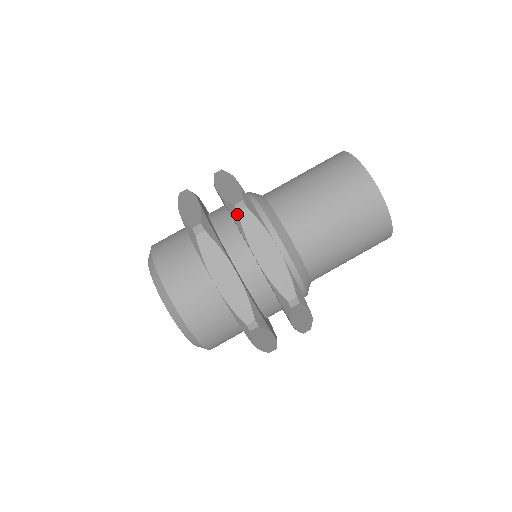
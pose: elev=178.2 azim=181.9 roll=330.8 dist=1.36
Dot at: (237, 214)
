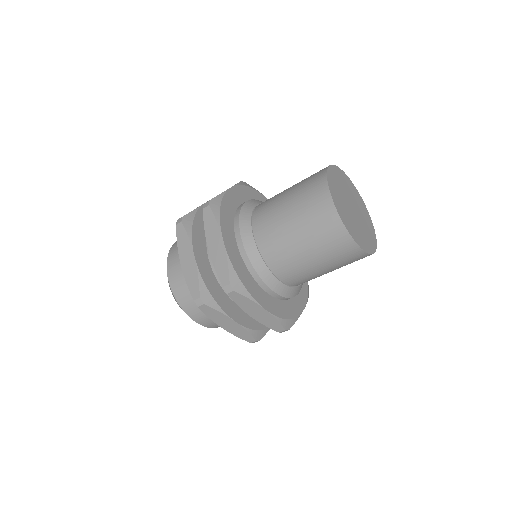
Dot at: (203, 211)
